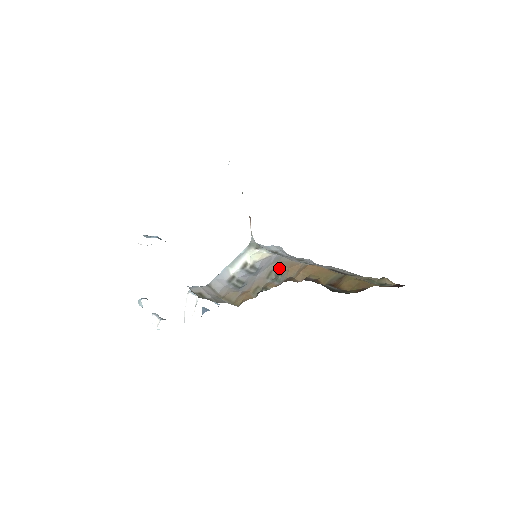
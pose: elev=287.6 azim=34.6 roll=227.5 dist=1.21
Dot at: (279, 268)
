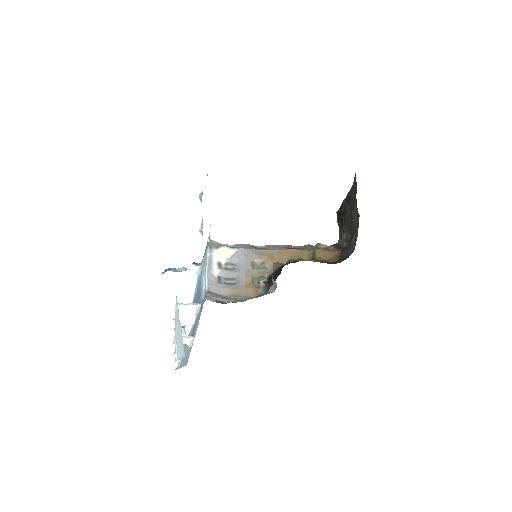
Dot at: (258, 259)
